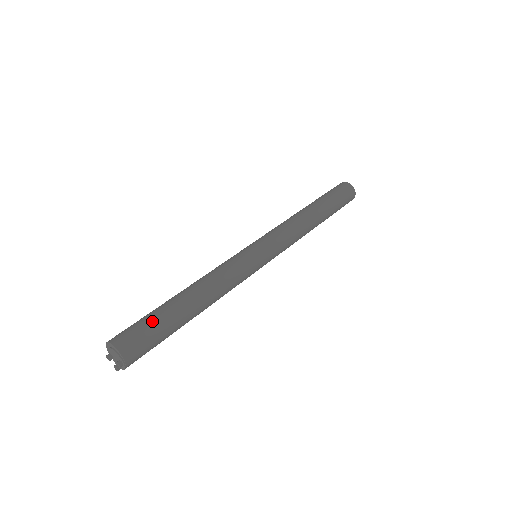
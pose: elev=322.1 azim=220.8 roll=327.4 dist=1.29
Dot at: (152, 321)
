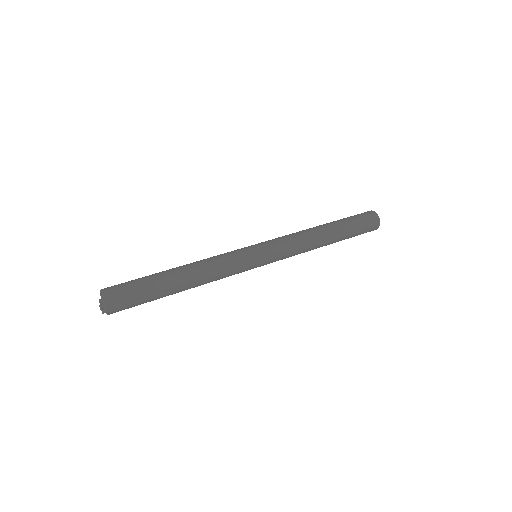
Dot at: (137, 279)
